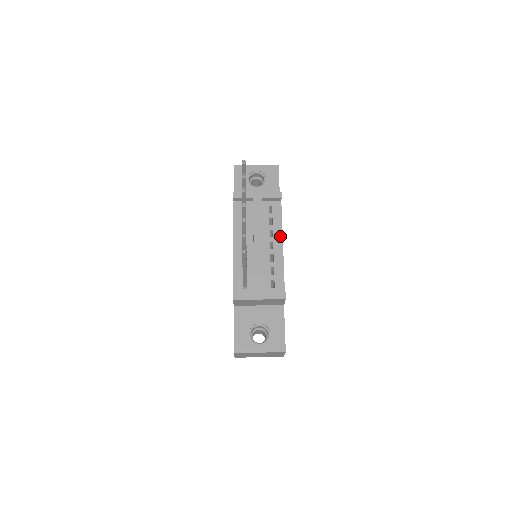
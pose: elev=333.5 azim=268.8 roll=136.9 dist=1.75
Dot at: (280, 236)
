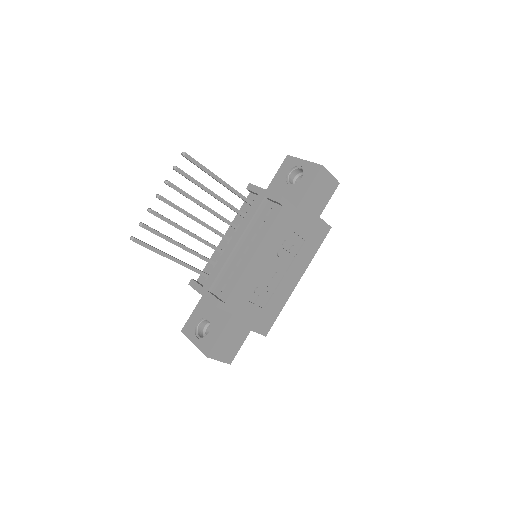
Dot at: (258, 243)
